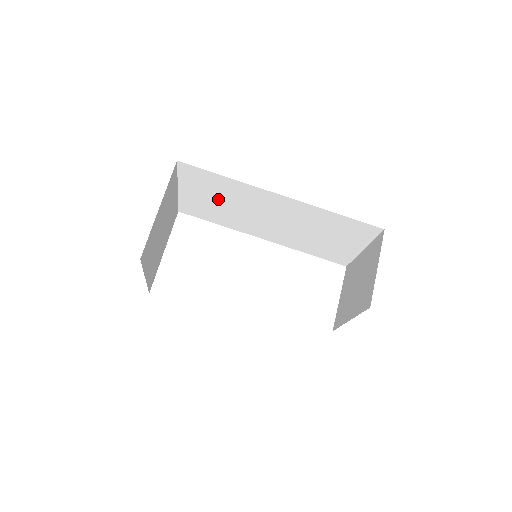
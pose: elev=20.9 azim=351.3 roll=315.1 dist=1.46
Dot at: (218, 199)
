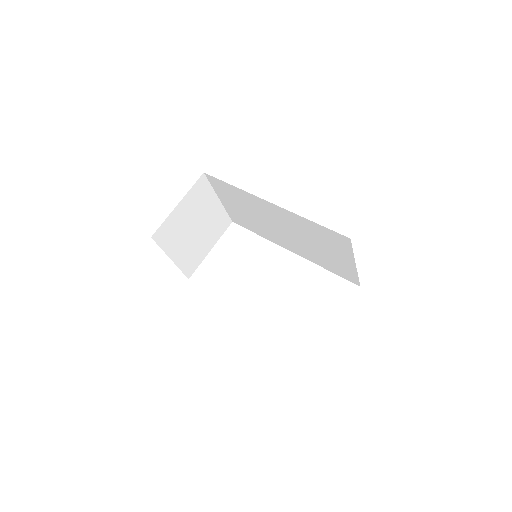
Dot at: (243, 208)
